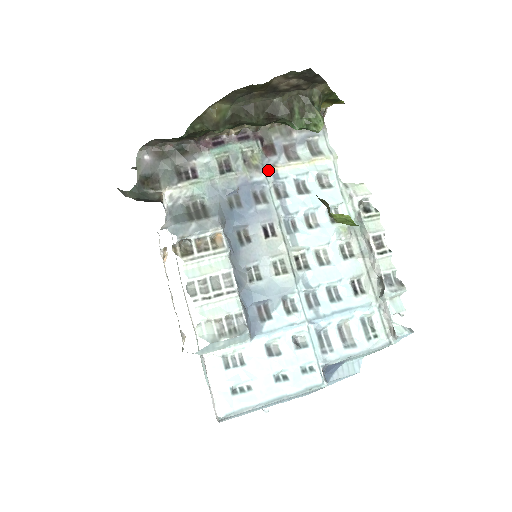
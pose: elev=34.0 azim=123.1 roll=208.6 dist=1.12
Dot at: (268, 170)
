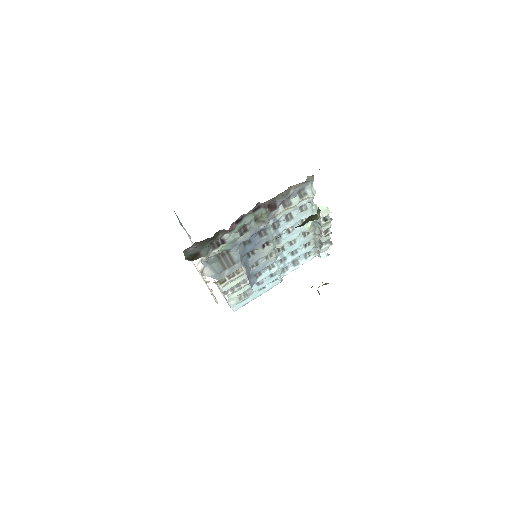
Dot at: (270, 219)
